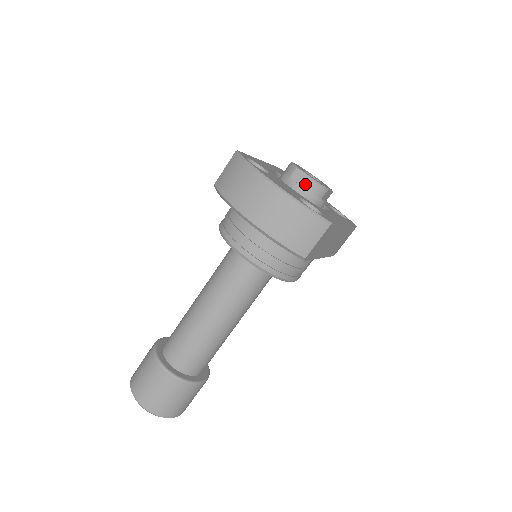
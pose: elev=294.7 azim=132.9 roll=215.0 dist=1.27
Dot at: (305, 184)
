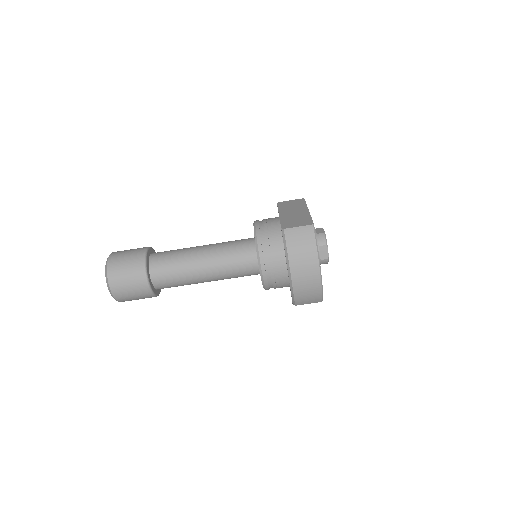
Dot at: (323, 257)
